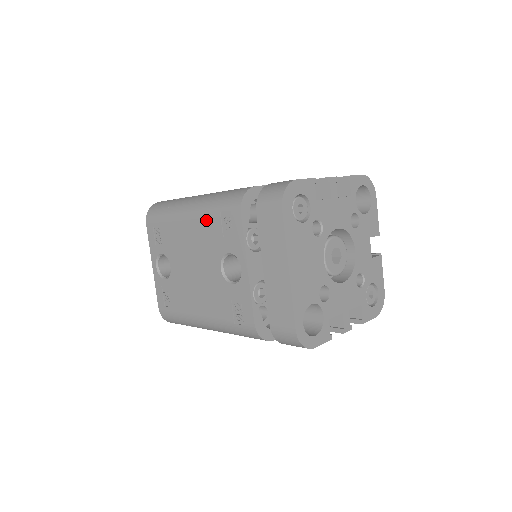
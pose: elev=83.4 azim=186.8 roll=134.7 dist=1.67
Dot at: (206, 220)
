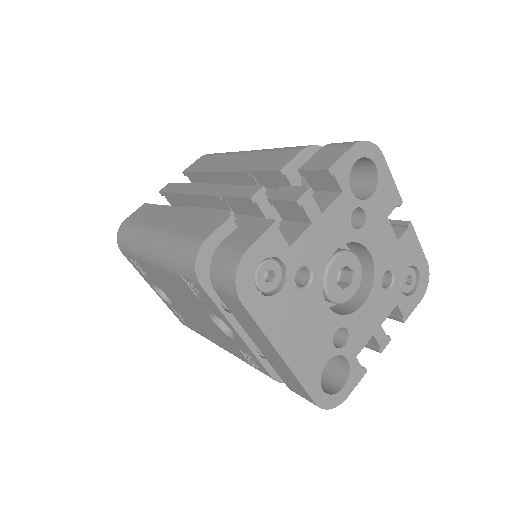
Dot at: (172, 276)
